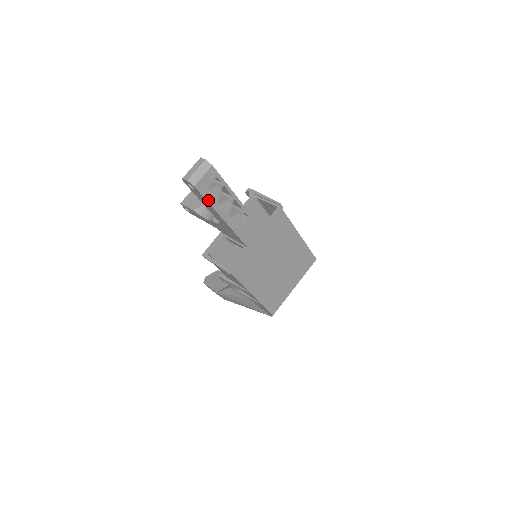
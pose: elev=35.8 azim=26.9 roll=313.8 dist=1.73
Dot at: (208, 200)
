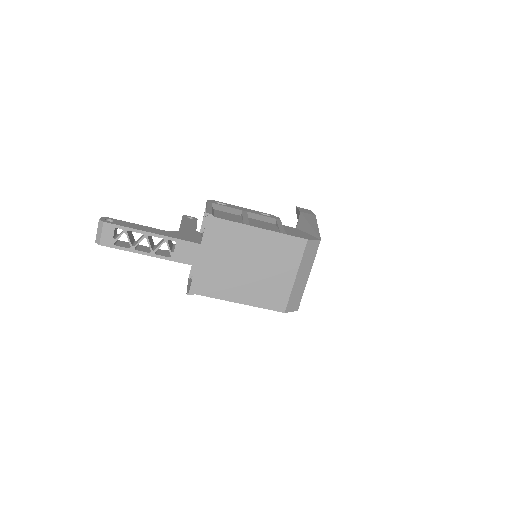
Dot at: (121, 248)
